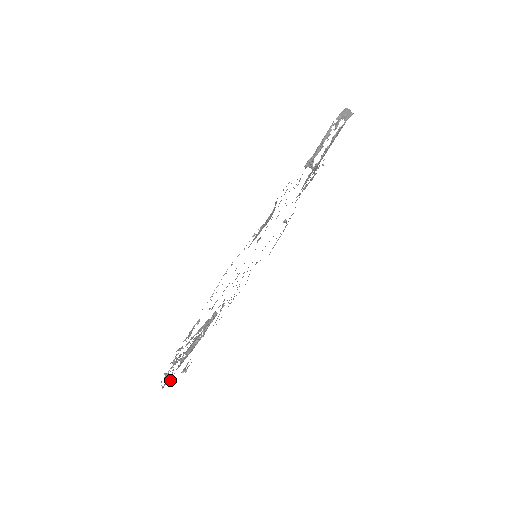
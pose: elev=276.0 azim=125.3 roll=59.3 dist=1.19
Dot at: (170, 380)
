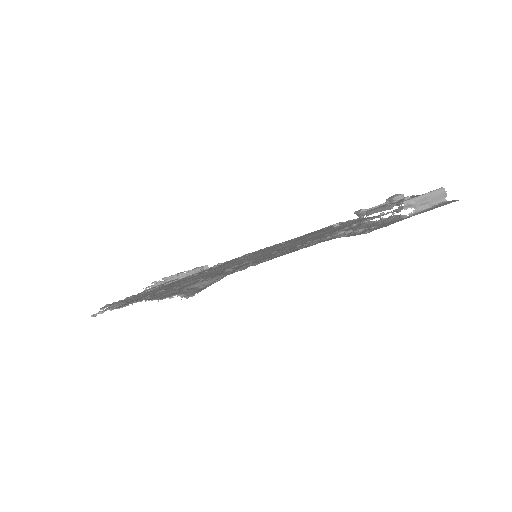
Dot at: occluded
